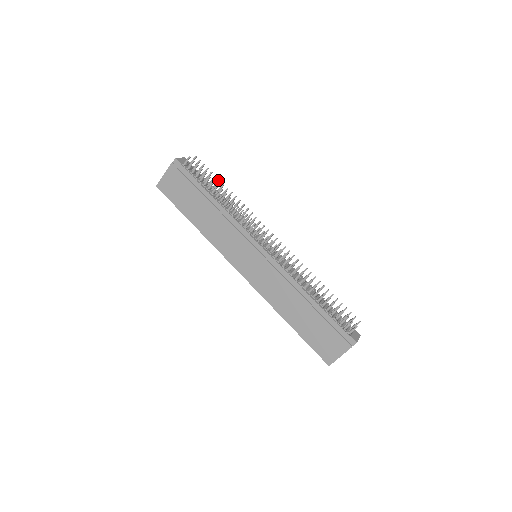
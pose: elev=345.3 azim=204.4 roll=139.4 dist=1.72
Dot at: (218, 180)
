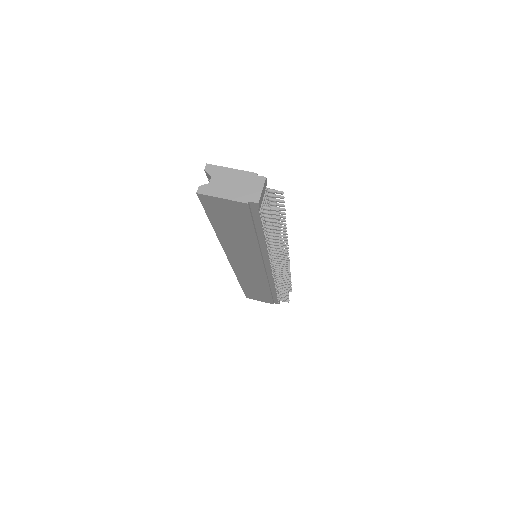
Dot at: (284, 218)
